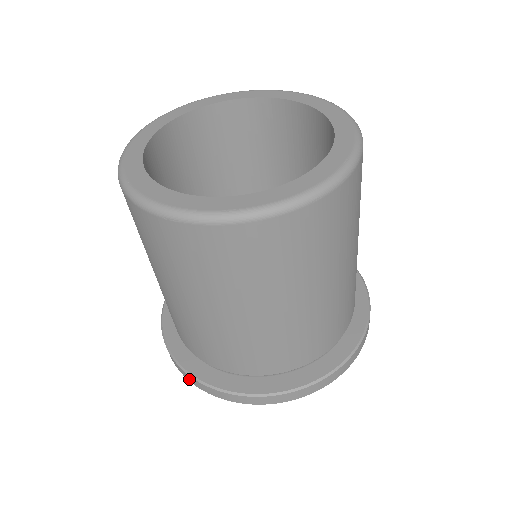
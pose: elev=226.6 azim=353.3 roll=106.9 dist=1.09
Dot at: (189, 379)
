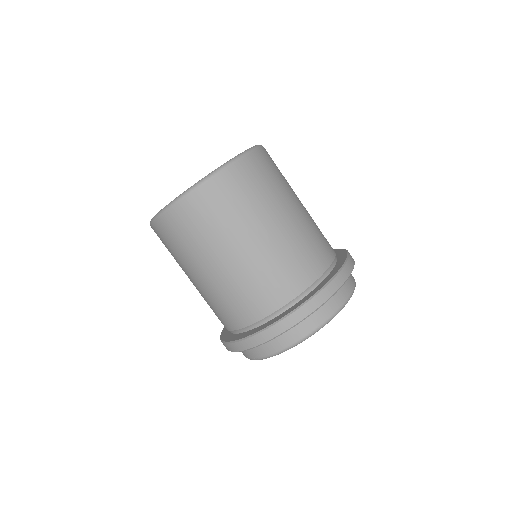
Dot at: (228, 348)
